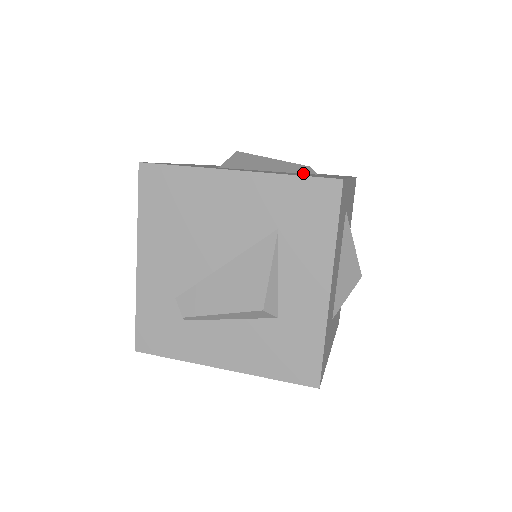
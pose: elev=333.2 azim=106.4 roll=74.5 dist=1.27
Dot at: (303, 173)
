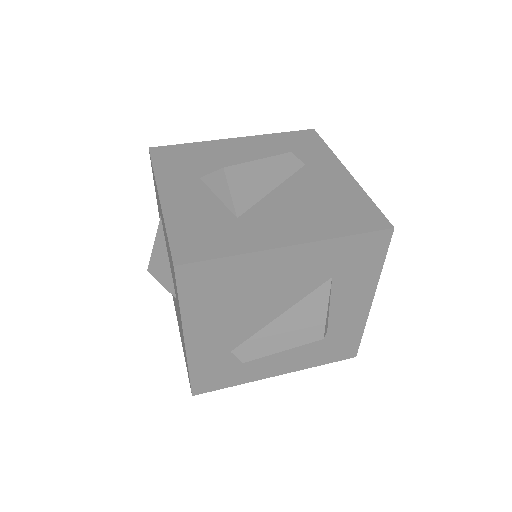
Dot at: (296, 171)
